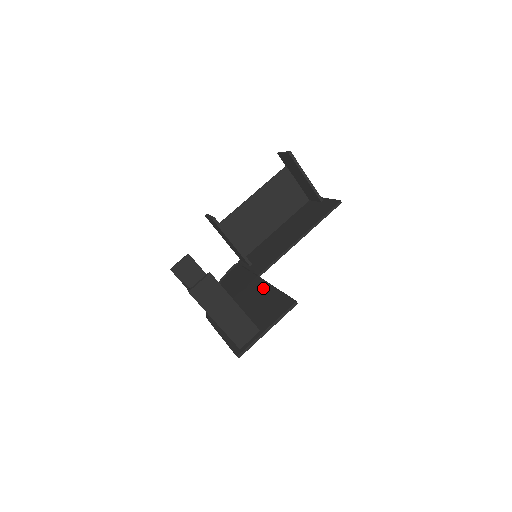
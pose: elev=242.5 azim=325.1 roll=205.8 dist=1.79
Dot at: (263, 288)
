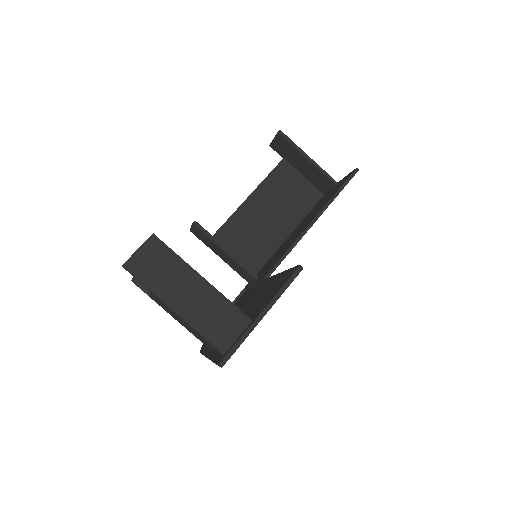
Dot at: (265, 284)
